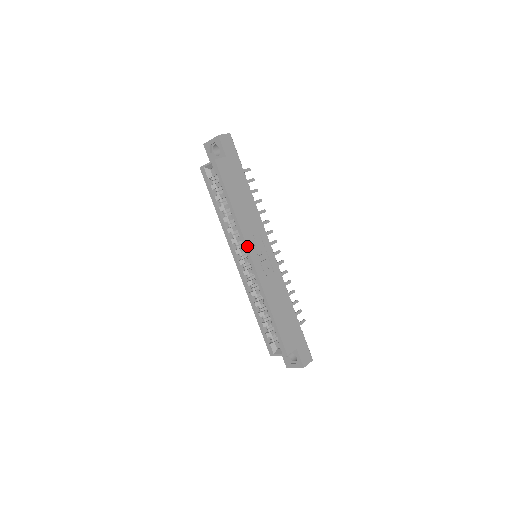
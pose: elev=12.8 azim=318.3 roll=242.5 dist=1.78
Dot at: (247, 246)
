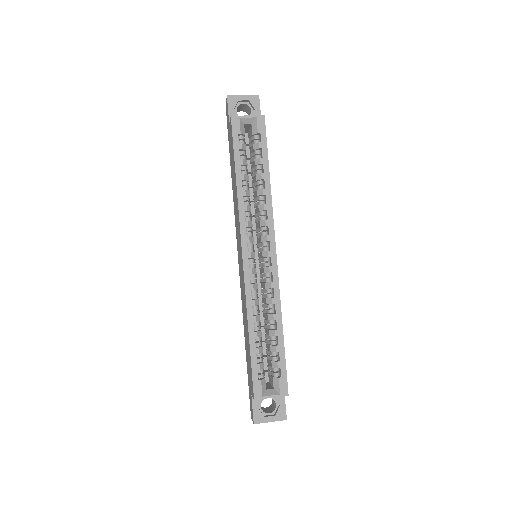
Dot at: (274, 234)
